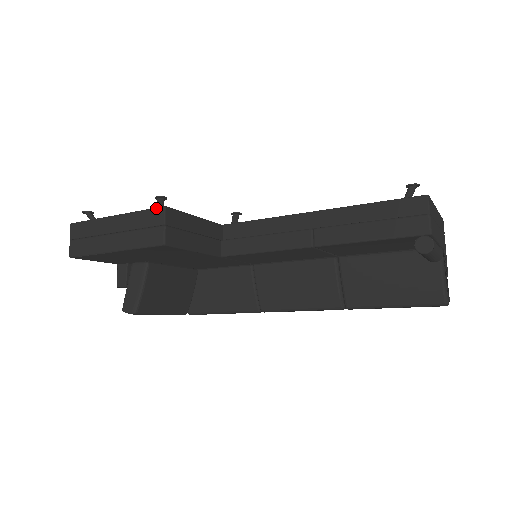
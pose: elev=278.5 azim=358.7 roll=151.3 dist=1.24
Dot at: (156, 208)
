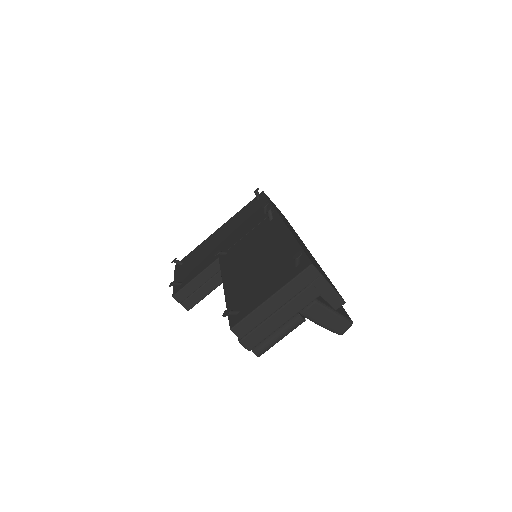
Dot at: (172, 294)
